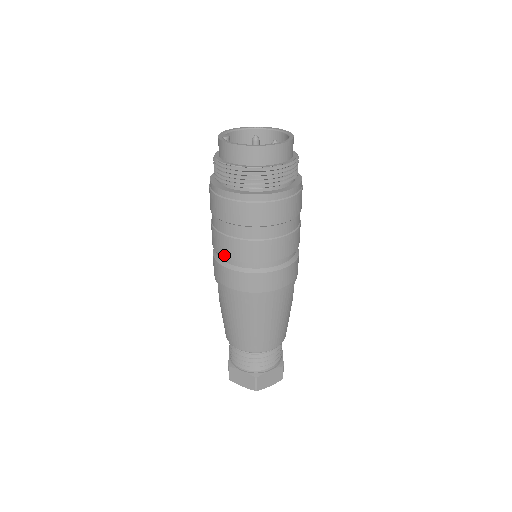
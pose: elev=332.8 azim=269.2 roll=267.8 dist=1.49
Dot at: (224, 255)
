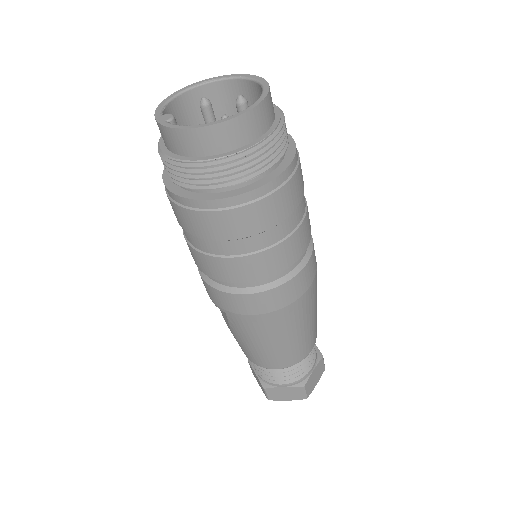
Dot at: (229, 281)
